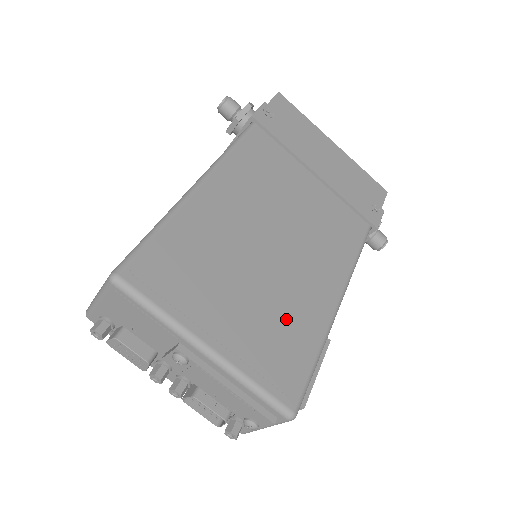
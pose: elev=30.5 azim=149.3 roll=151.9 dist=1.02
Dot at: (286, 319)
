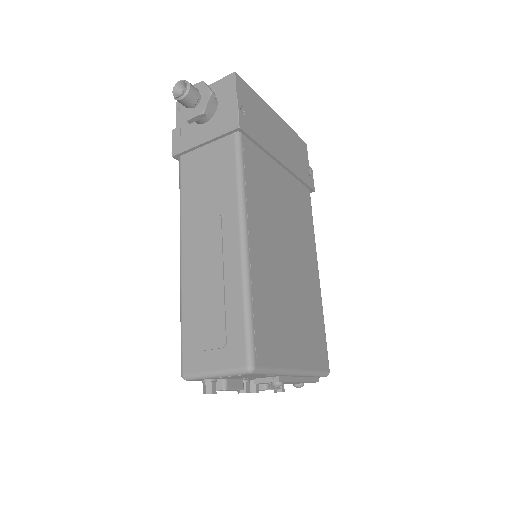
Dot at: (310, 314)
